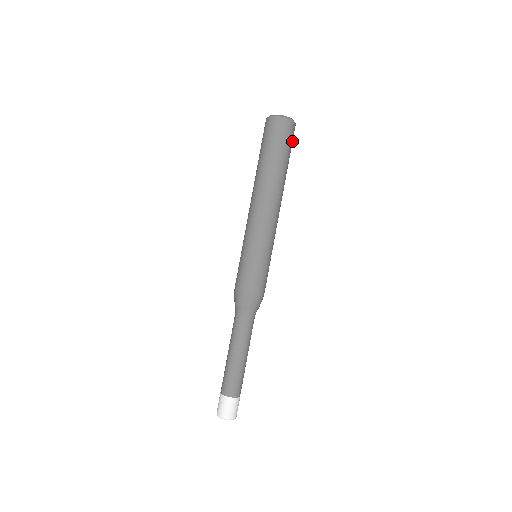
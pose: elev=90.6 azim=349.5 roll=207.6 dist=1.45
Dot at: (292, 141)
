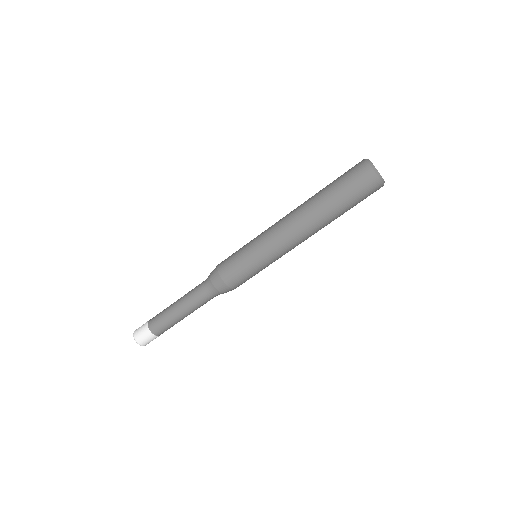
Dot at: (365, 194)
